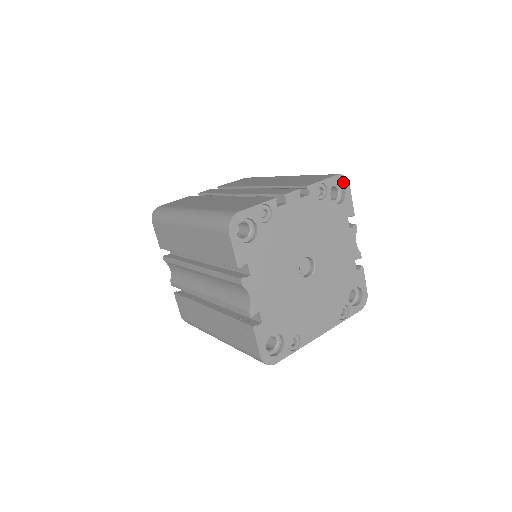
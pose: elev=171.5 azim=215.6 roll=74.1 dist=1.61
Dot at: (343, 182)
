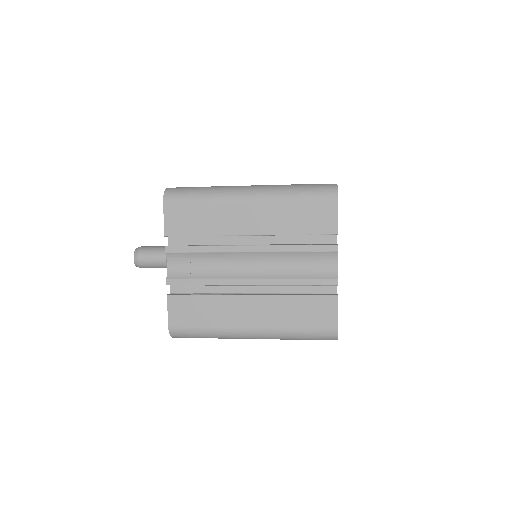
Dot at: occluded
